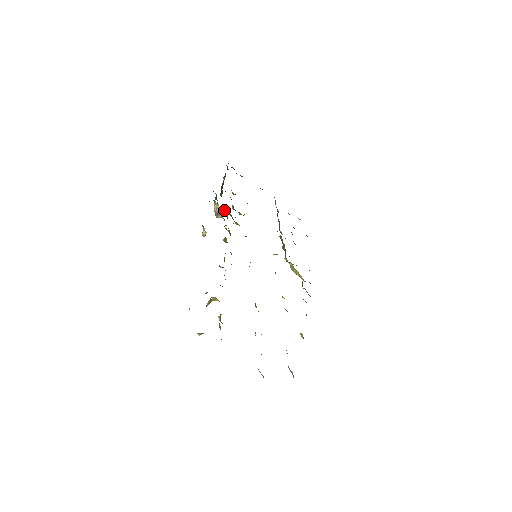
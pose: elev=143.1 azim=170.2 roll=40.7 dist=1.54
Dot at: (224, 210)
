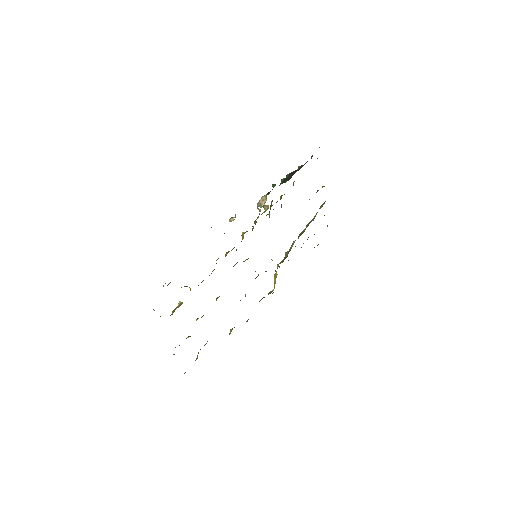
Dot at: (268, 205)
